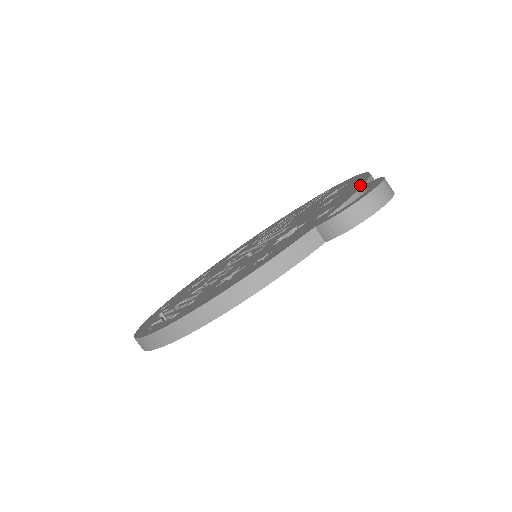
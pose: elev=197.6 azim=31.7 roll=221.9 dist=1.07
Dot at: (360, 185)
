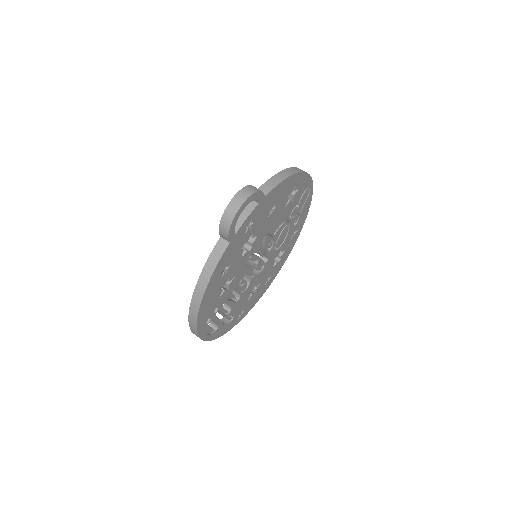
Dot at: occluded
